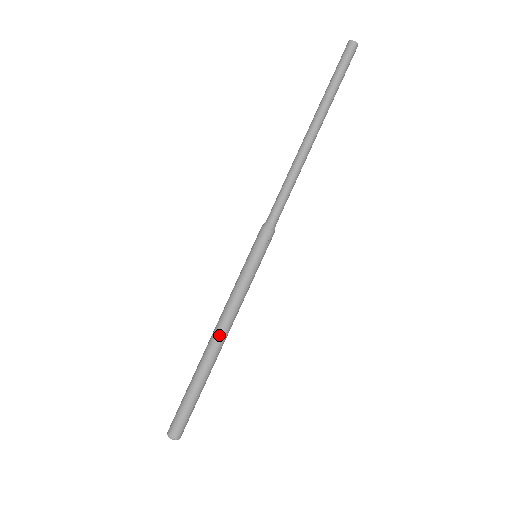
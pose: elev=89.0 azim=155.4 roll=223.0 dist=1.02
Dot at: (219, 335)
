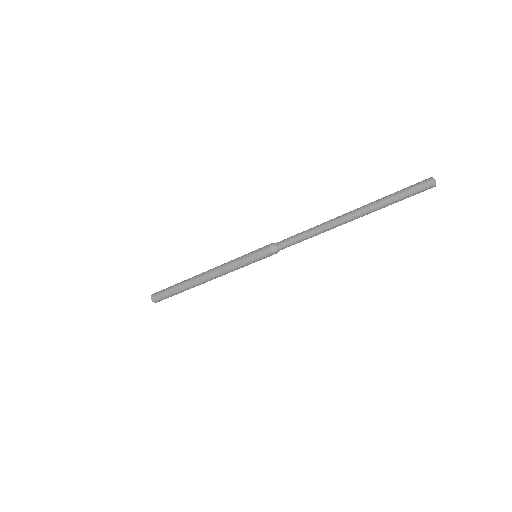
Dot at: occluded
